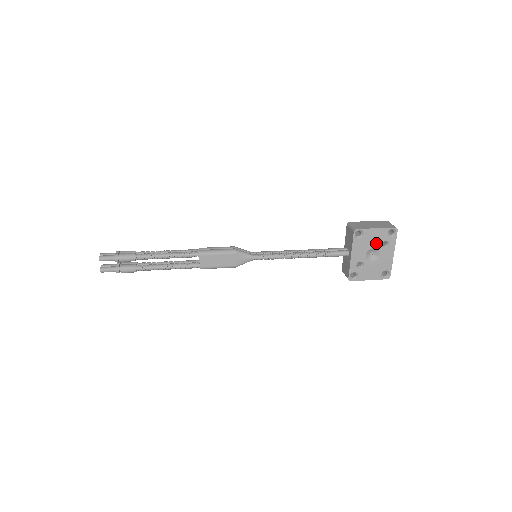
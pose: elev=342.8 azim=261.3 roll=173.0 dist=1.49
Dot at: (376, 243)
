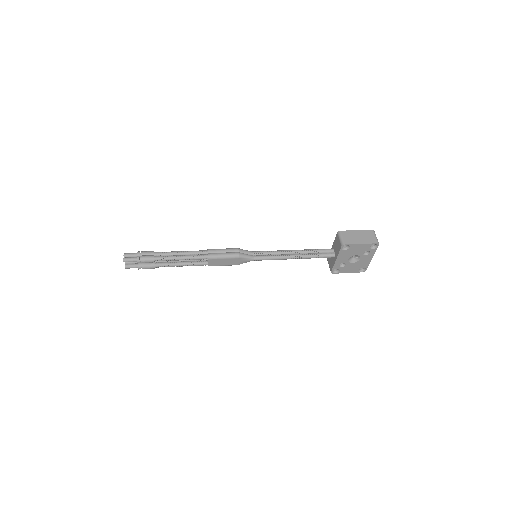
Dot at: (359, 252)
